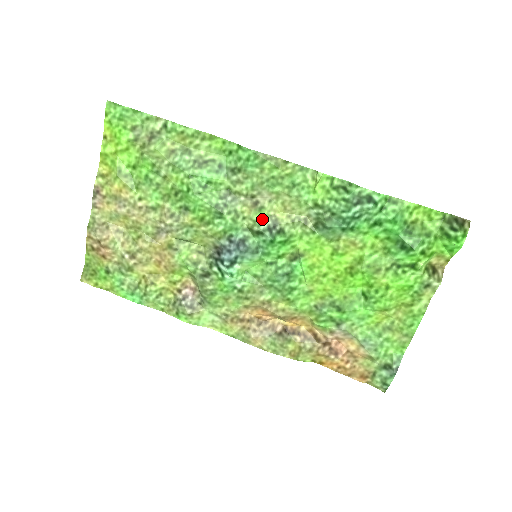
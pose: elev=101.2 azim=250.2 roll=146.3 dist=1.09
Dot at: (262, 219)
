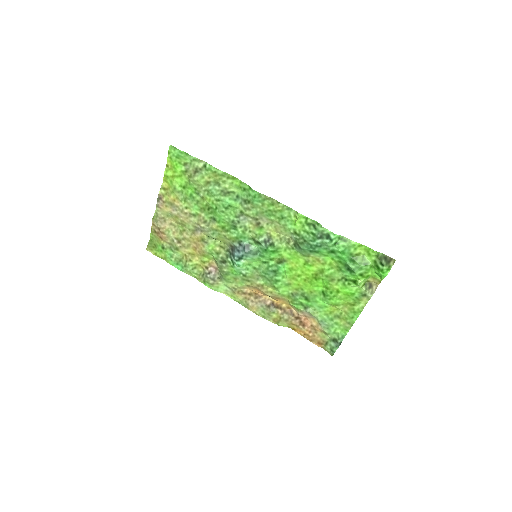
Dot at: (261, 234)
